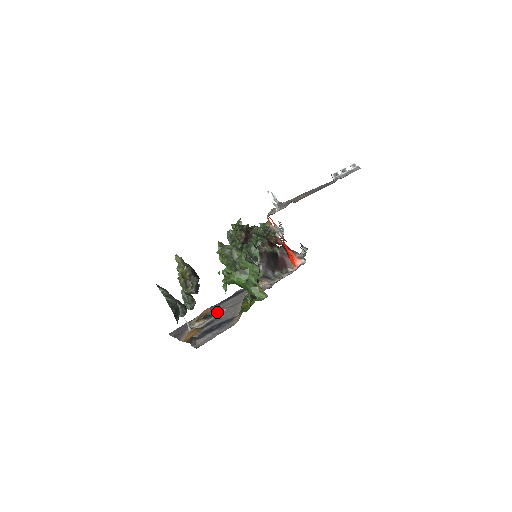
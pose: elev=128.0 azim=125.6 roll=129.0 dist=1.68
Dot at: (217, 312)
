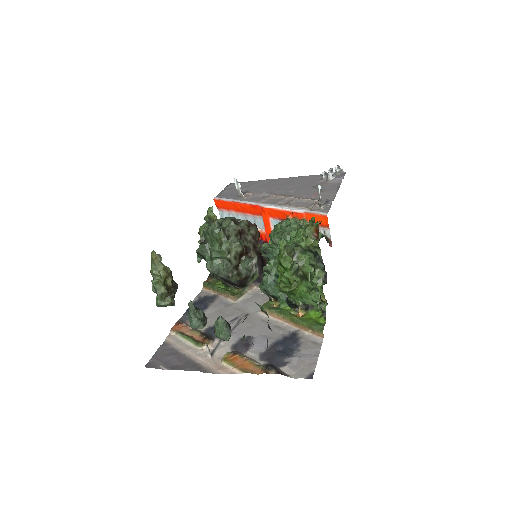
Dot at: occluded
